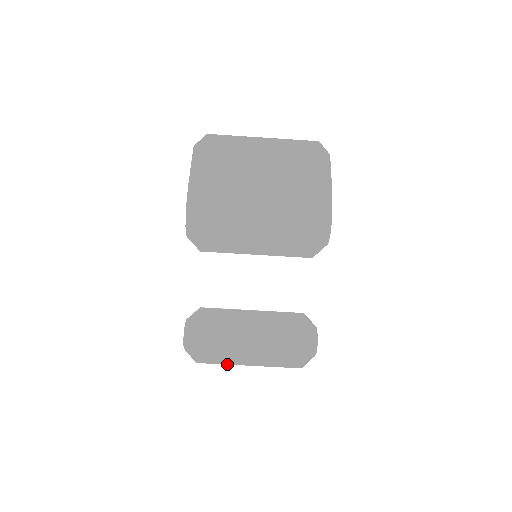
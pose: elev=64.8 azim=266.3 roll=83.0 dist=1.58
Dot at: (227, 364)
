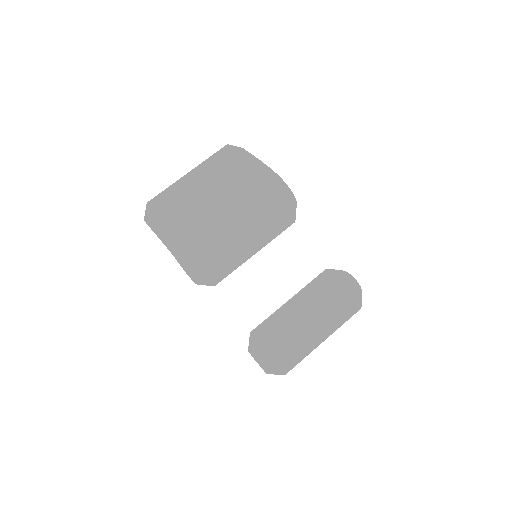
Dot at: (307, 354)
